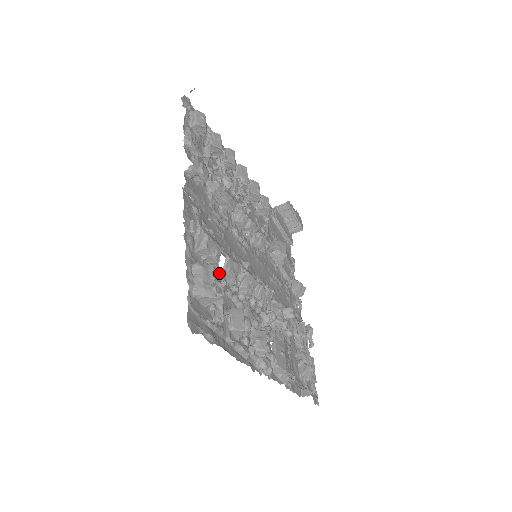
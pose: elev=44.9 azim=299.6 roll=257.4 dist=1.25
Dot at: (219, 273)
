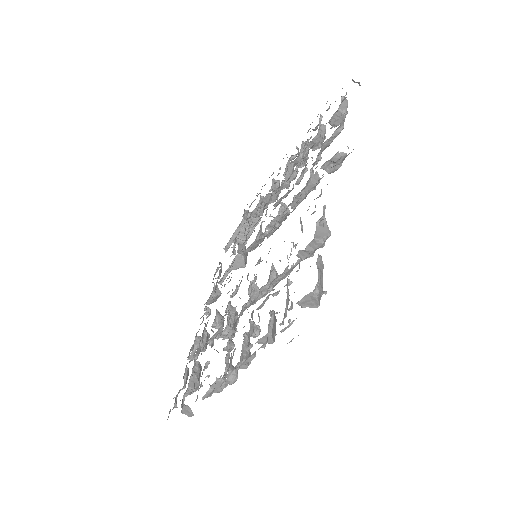
Dot at: (286, 267)
